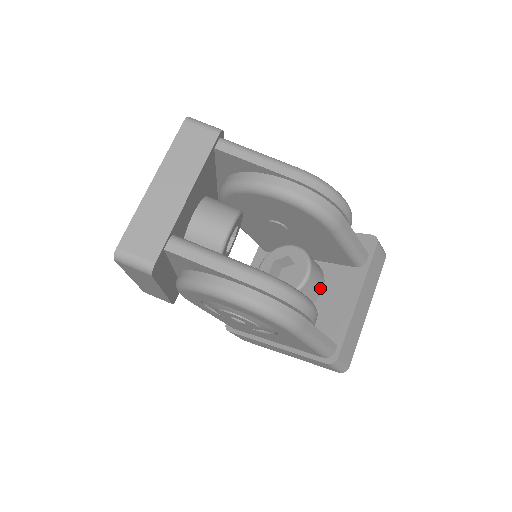
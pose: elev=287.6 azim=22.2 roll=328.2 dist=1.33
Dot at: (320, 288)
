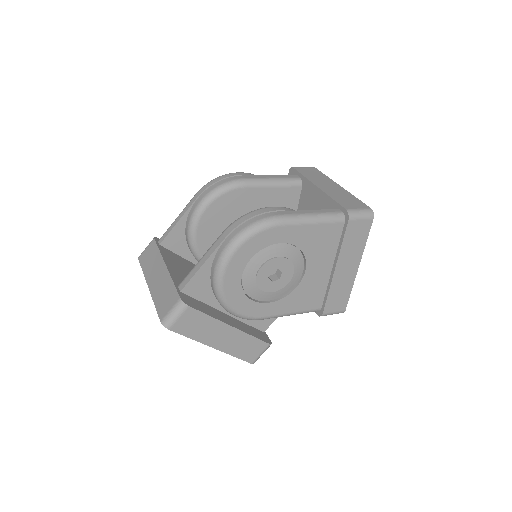
Dot at: occluded
